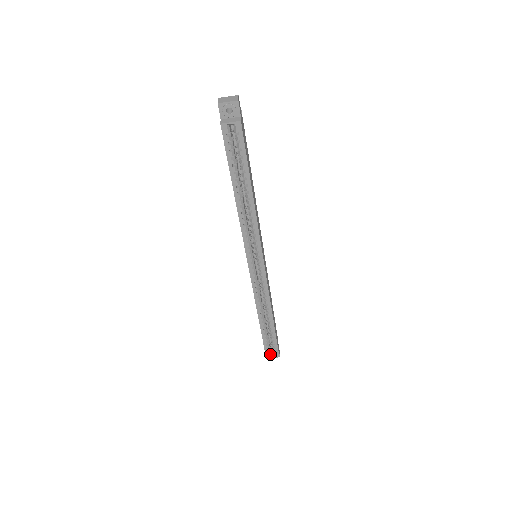
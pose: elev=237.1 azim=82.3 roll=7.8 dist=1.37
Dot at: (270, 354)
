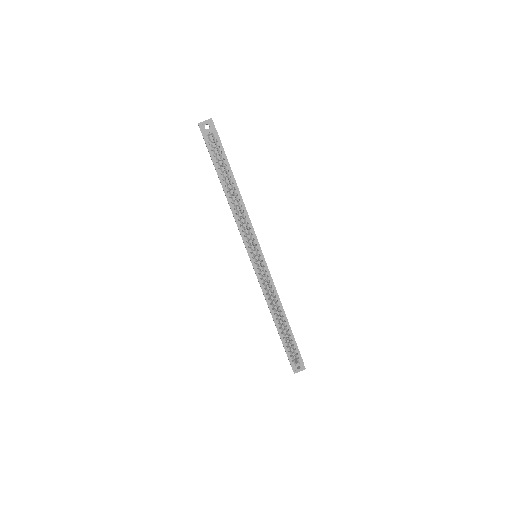
Dot at: (295, 364)
